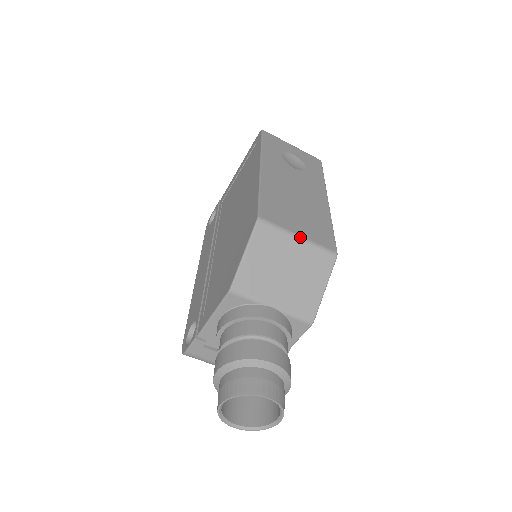
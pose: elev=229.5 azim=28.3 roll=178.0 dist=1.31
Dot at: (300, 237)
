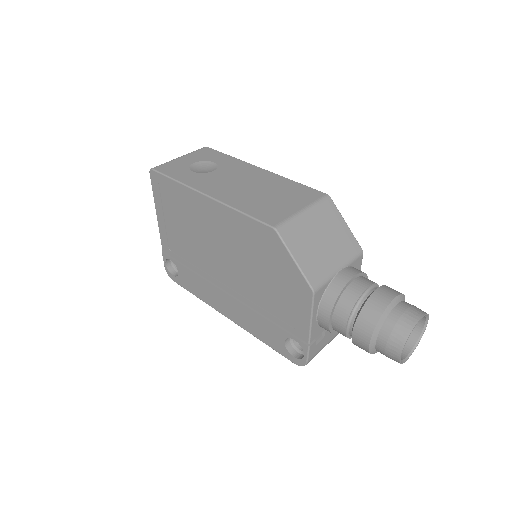
Dot at: (304, 210)
